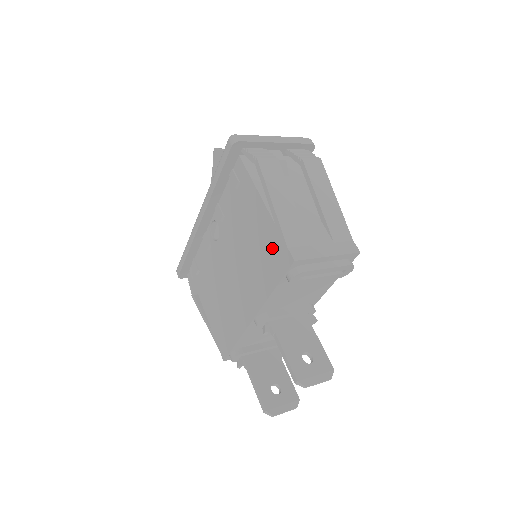
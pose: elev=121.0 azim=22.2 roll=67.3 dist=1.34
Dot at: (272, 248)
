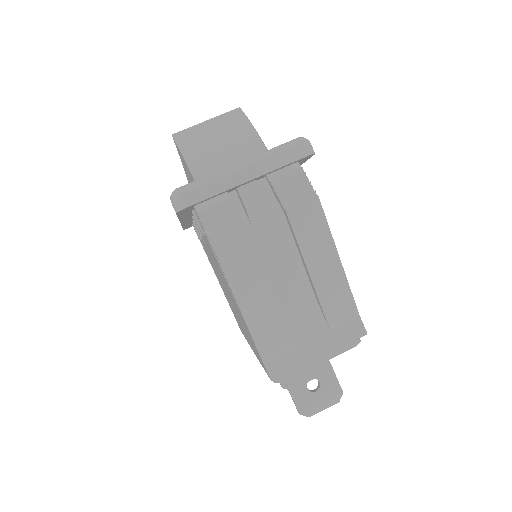
Dot at: occluded
